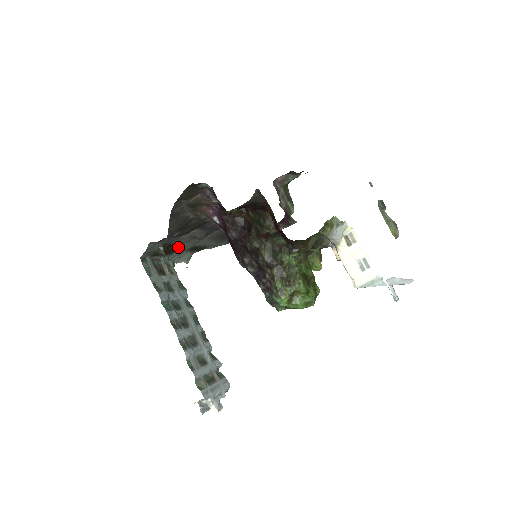
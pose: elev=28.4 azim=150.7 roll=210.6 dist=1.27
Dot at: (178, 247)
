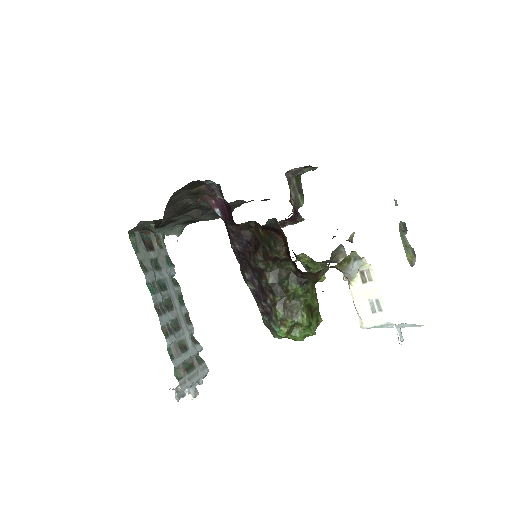
Dot at: (171, 222)
